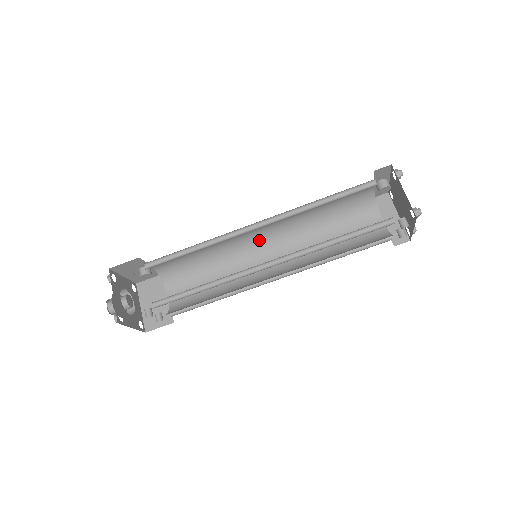
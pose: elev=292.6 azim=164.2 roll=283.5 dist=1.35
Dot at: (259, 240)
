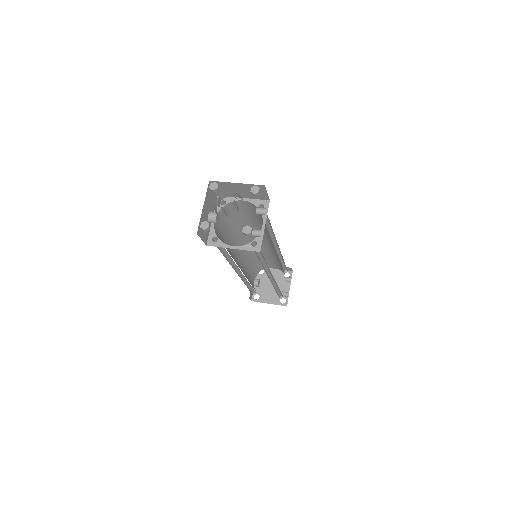
Dot at: occluded
